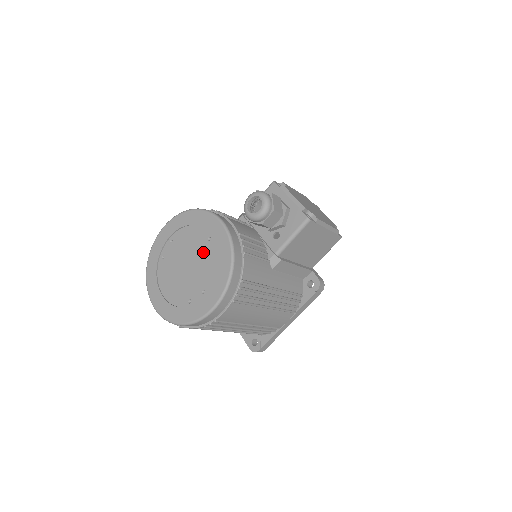
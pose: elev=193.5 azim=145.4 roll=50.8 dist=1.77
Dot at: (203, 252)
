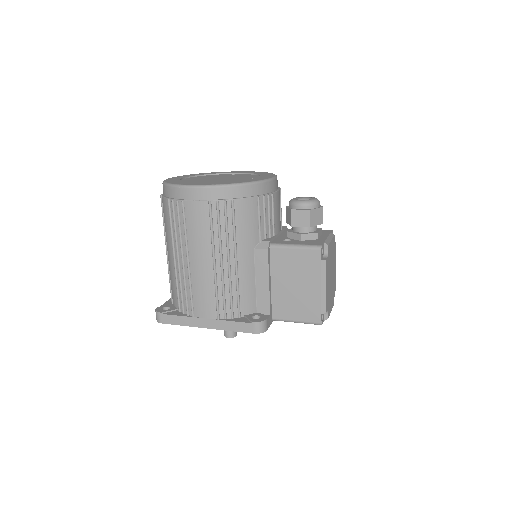
Dot at: (240, 179)
